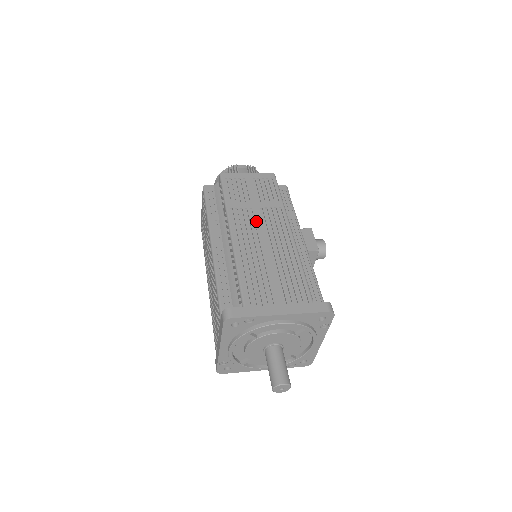
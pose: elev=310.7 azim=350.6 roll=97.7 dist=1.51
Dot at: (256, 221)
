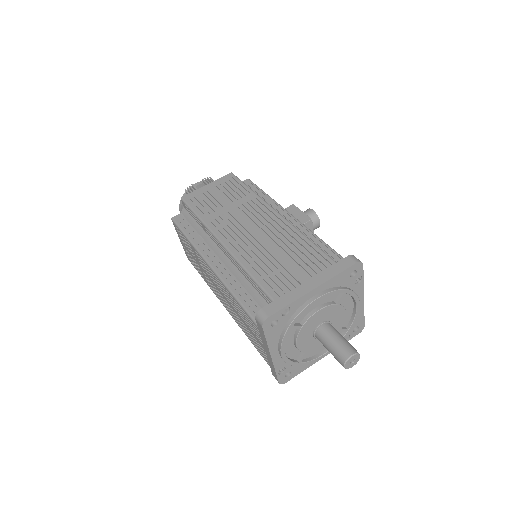
Dot at: (239, 221)
